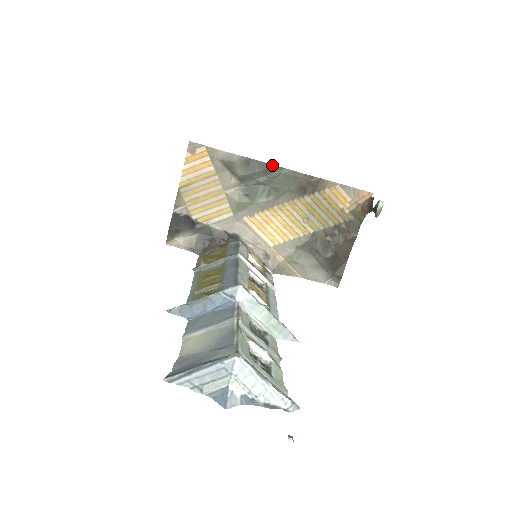
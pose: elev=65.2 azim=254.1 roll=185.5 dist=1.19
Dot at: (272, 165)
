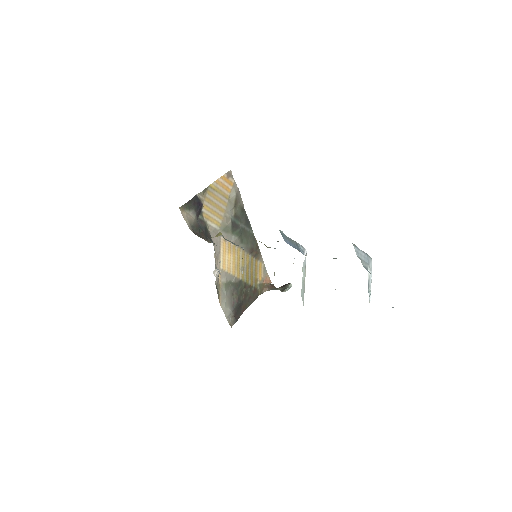
Dot at: occluded
